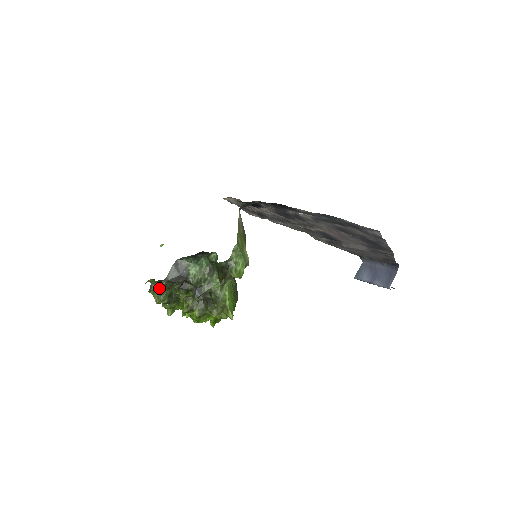
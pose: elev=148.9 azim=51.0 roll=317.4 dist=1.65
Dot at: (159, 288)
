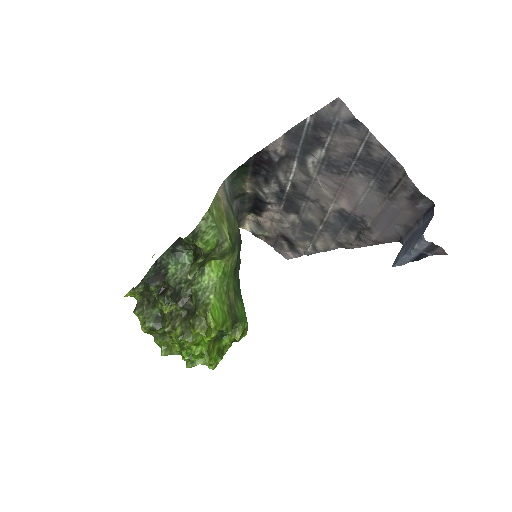
Dot at: (145, 307)
